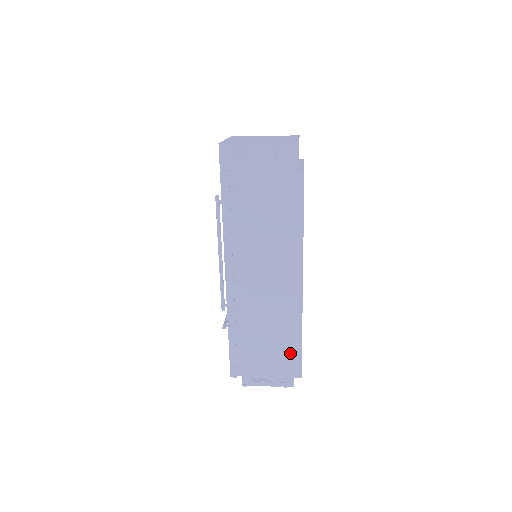
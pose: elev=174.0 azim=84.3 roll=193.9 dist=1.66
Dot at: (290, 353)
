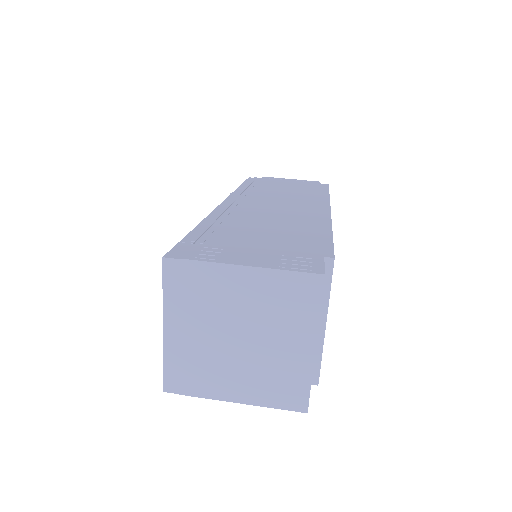
Dot at: occluded
